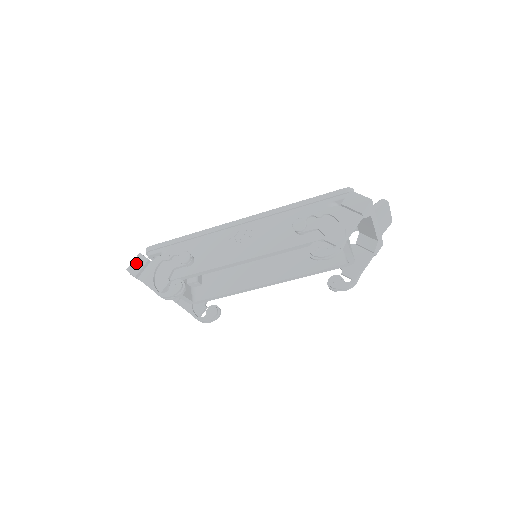
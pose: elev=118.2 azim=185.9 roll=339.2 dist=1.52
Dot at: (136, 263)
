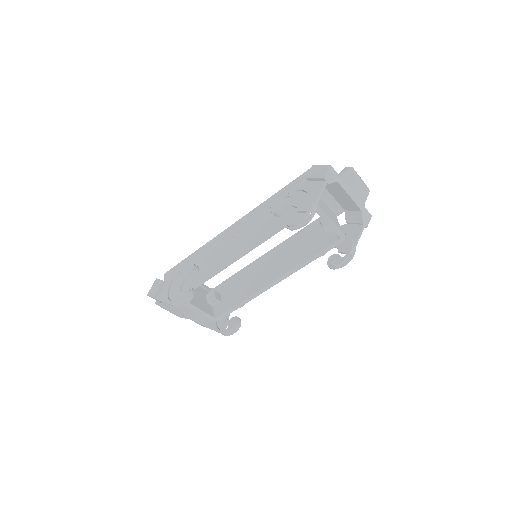
Dot at: (154, 287)
